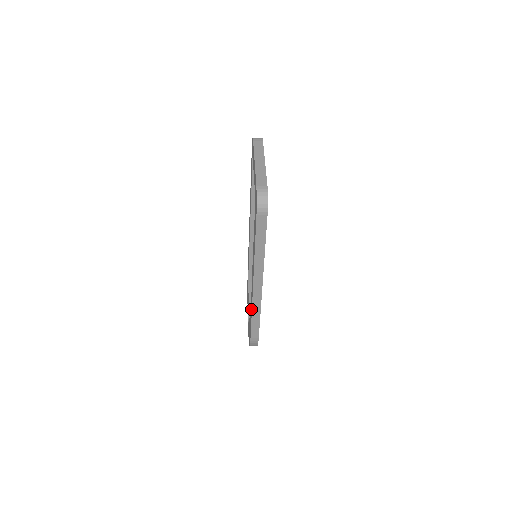
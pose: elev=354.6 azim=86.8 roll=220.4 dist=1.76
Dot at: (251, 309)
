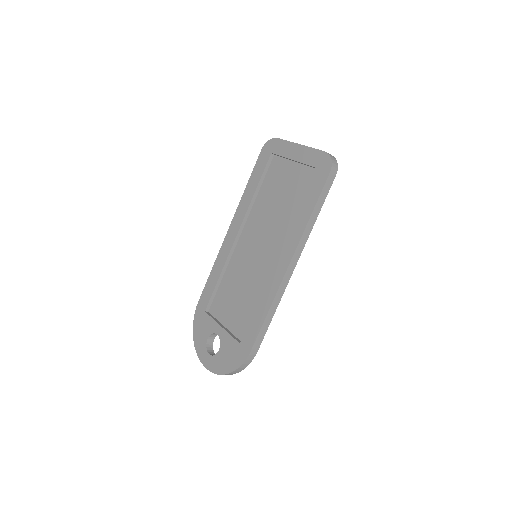
Dot at: (267, 304)
